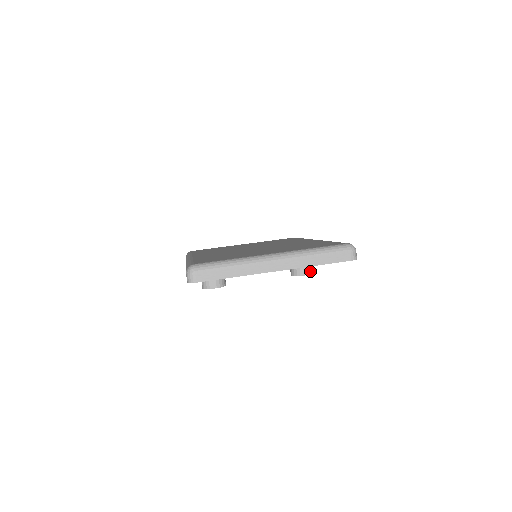
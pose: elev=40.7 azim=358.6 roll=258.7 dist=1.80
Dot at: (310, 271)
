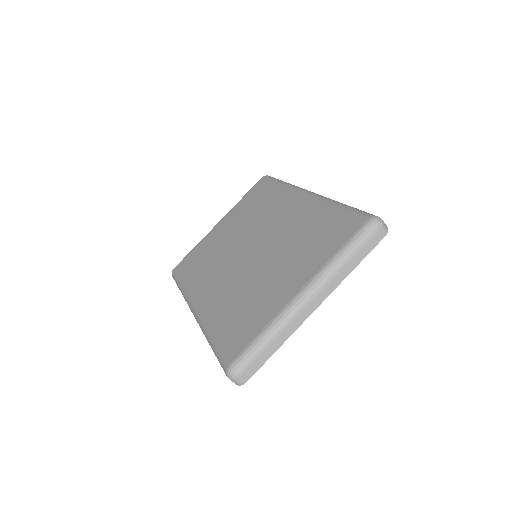
Dot at: occluded
